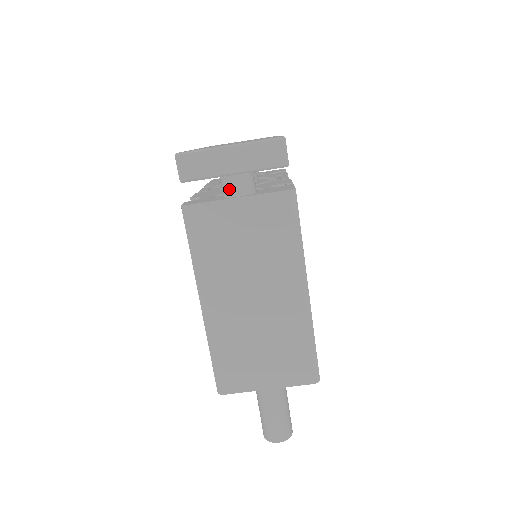
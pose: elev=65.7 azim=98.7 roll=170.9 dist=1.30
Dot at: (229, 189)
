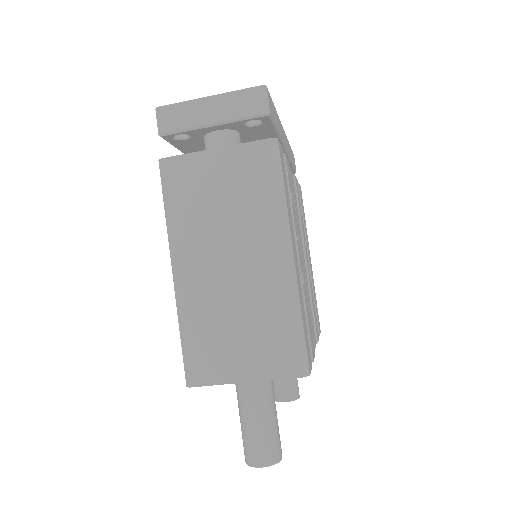
Dot at: (211, 147)
